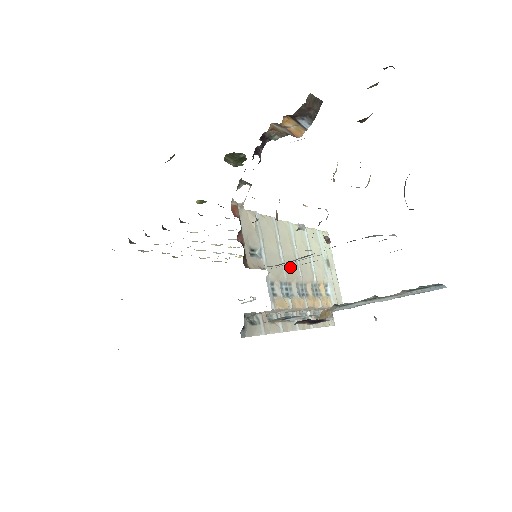
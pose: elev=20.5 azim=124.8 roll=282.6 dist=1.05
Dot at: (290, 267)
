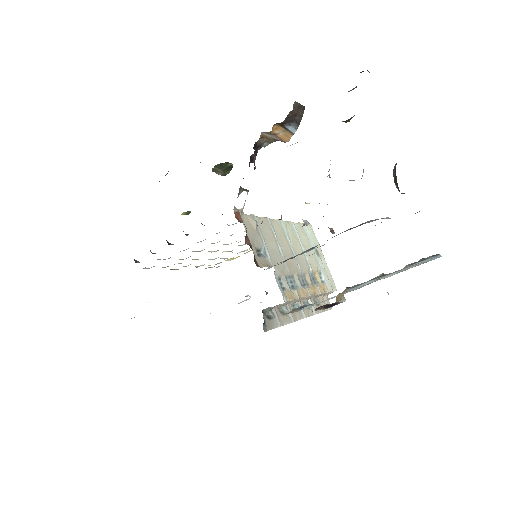
Dot at: (290, 261)
